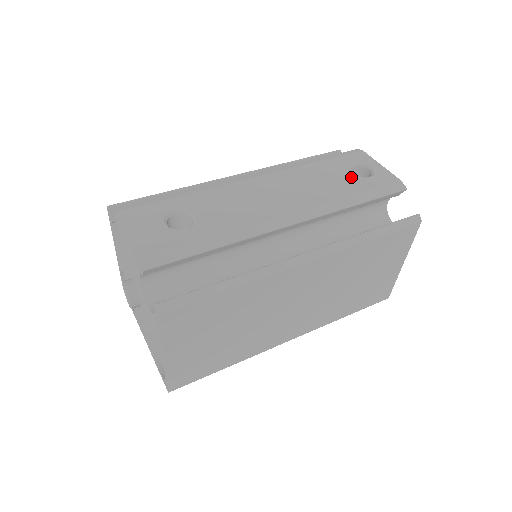
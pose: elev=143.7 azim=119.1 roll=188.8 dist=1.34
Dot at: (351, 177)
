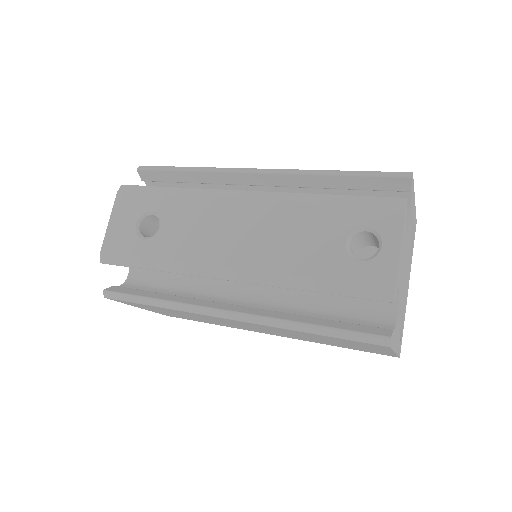
Dot at: (338, 249)
